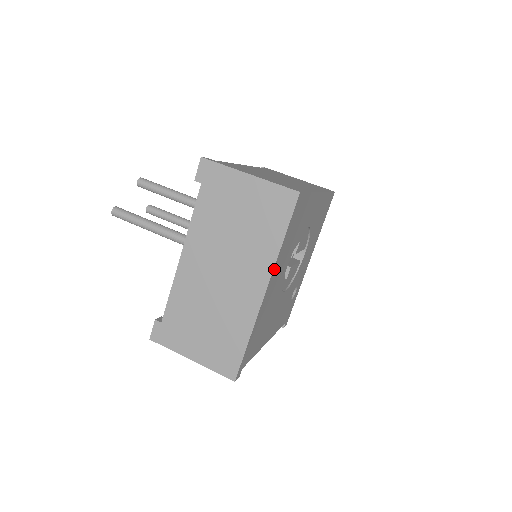
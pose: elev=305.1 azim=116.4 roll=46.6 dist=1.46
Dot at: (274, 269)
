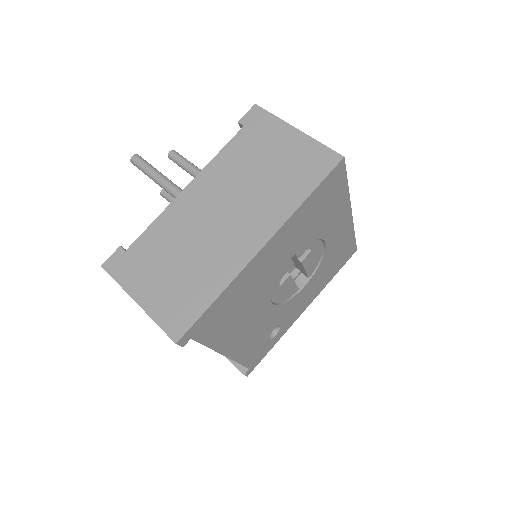
Dot at: (283, 227)
